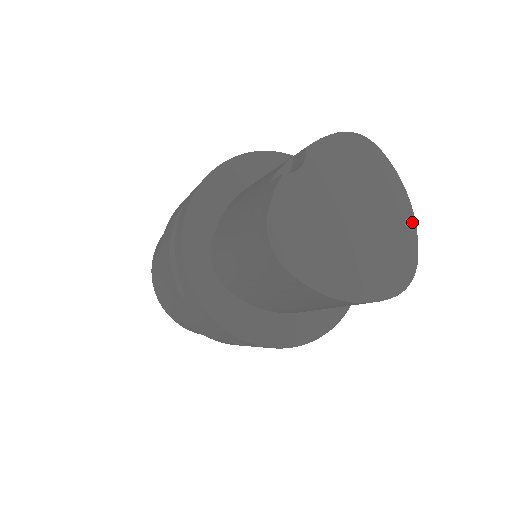
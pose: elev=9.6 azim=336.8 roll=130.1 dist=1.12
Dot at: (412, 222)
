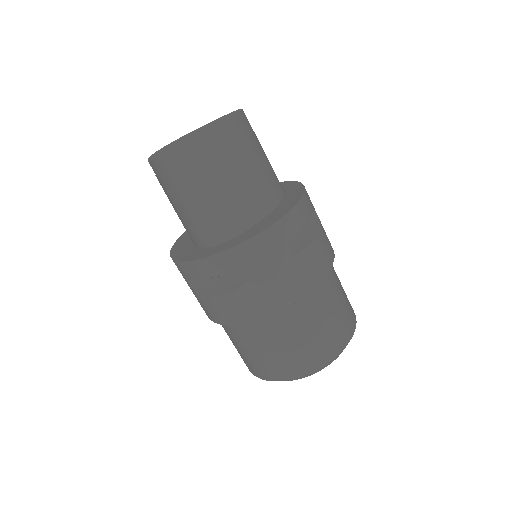
Dot at: (217, 119)
